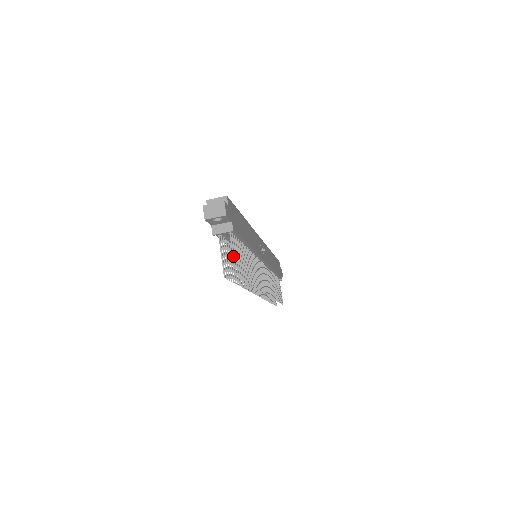
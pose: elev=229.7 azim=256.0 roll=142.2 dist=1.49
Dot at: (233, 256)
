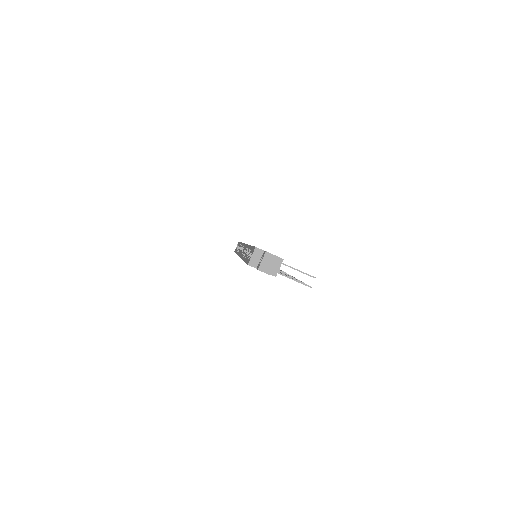
Dot at: (299, 271)
